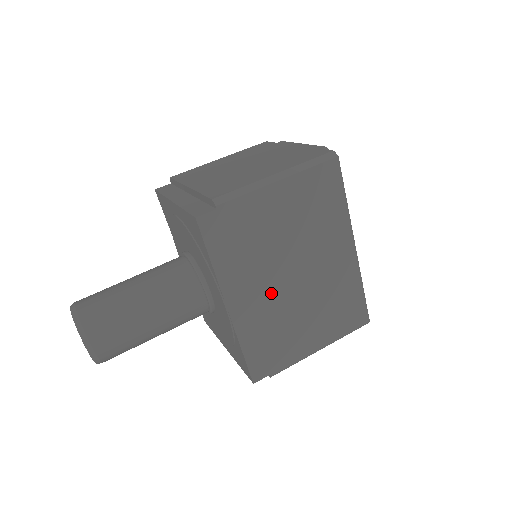
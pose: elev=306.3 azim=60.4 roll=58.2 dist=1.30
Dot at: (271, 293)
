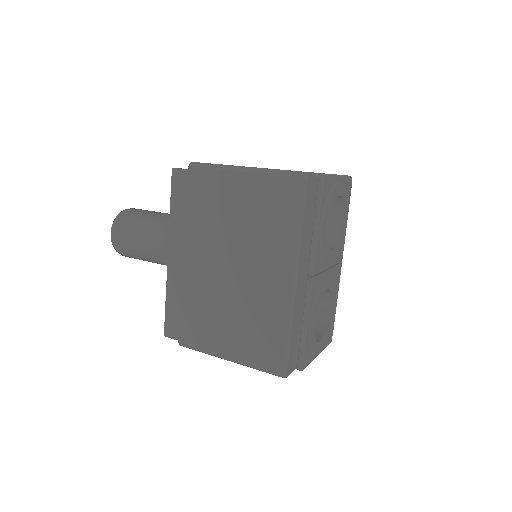
Dot at: (203, 268)
